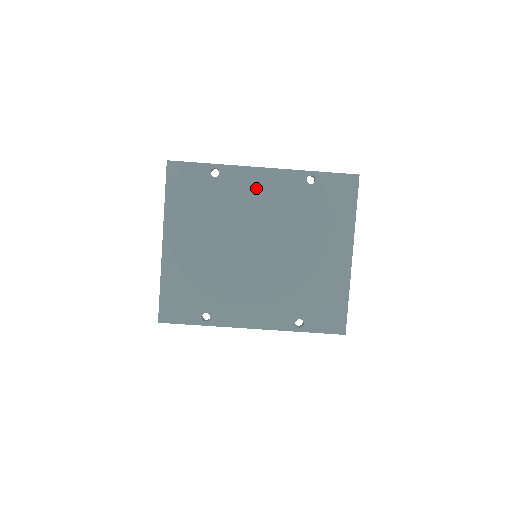
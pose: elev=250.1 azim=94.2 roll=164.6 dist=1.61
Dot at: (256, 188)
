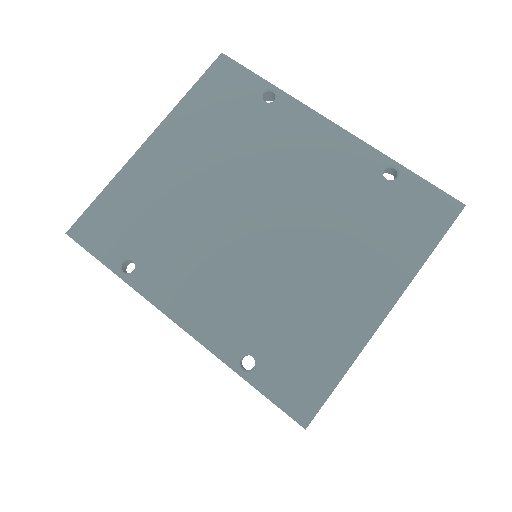
Dot at: (309, 142)
